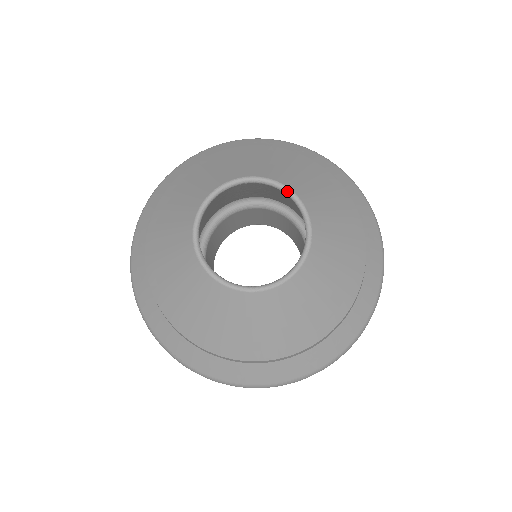
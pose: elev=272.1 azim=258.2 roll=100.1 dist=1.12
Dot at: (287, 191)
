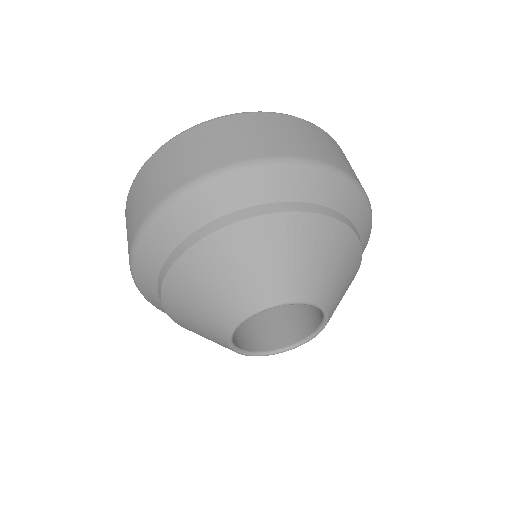
Dot at: occluded
